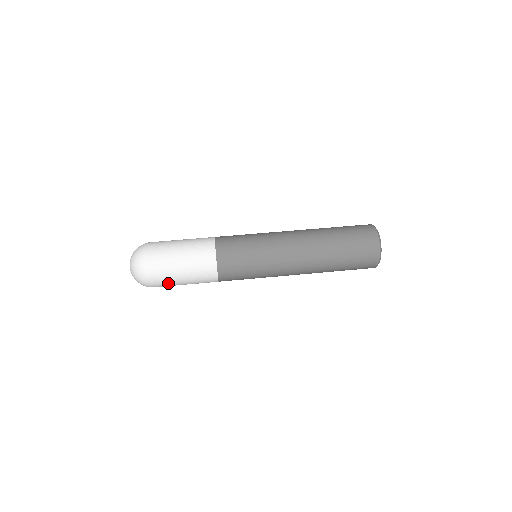
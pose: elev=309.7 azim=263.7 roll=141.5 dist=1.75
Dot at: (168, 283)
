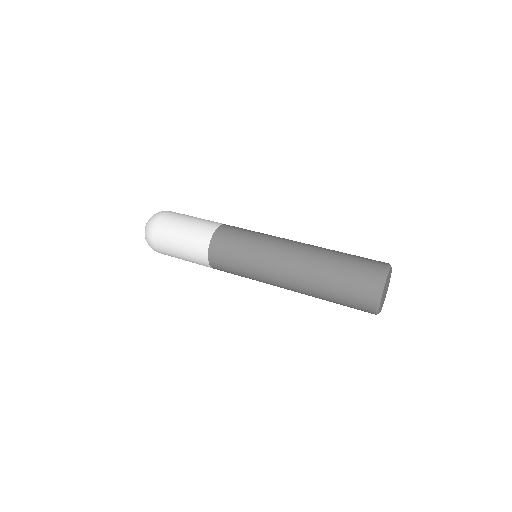
Dot at: (166, 239)
